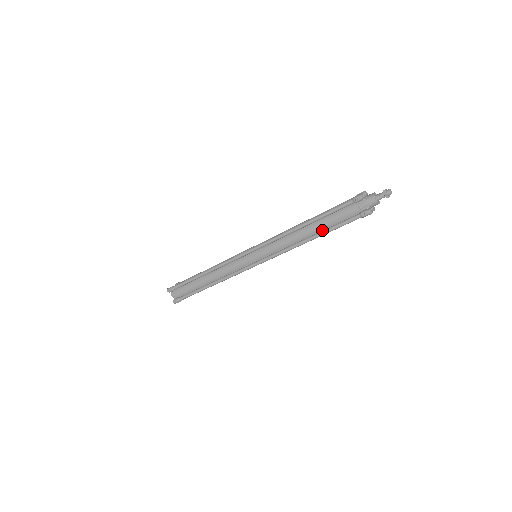
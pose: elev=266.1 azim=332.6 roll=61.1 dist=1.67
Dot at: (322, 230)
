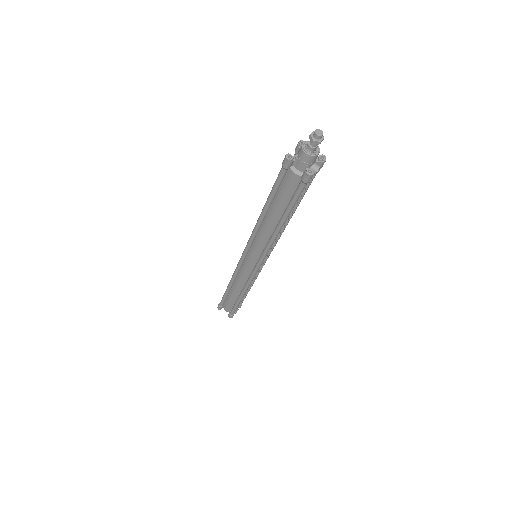
Dot at: (283, 213)
